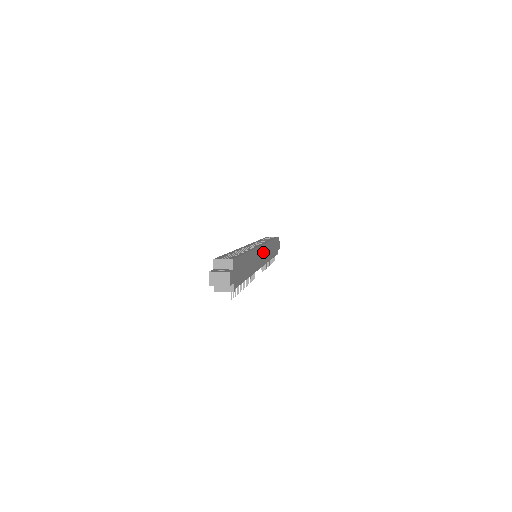
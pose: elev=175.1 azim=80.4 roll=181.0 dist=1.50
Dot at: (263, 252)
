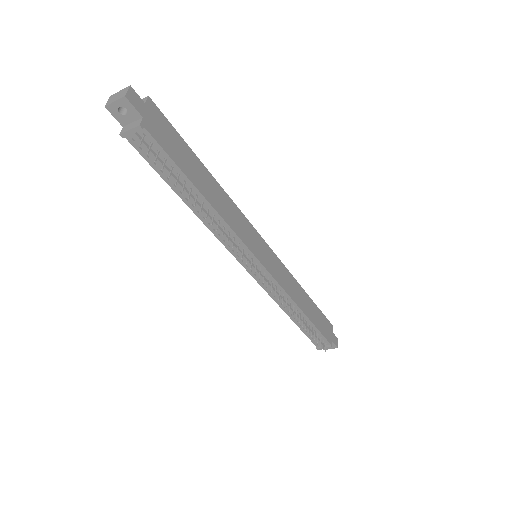
Dot at: (267, 254)
